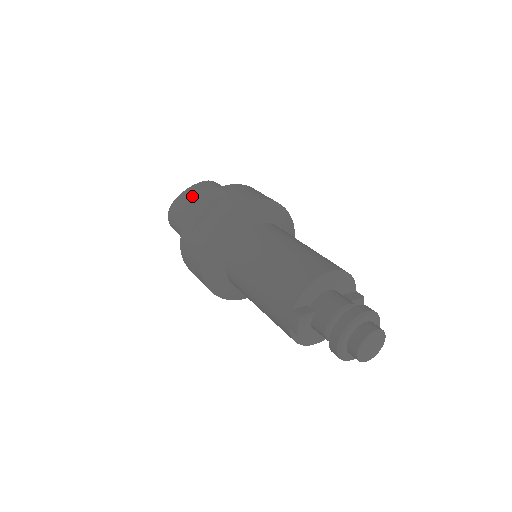
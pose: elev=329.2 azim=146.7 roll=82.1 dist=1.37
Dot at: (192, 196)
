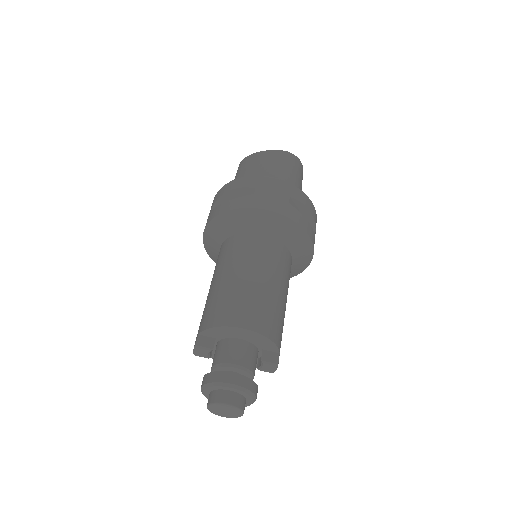
Dot at: (256, 163)
